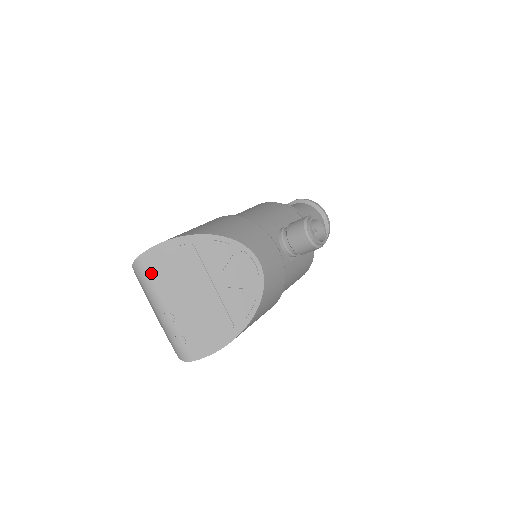
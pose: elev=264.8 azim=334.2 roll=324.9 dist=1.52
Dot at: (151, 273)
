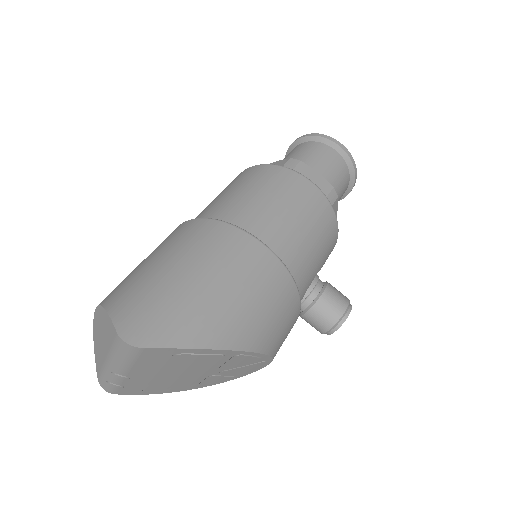
Dot at: (142, 359)
